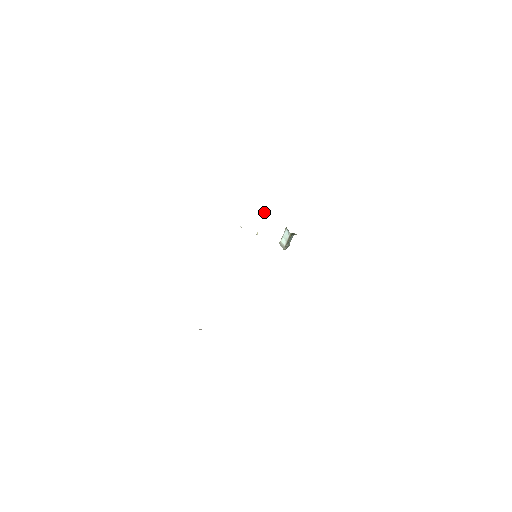
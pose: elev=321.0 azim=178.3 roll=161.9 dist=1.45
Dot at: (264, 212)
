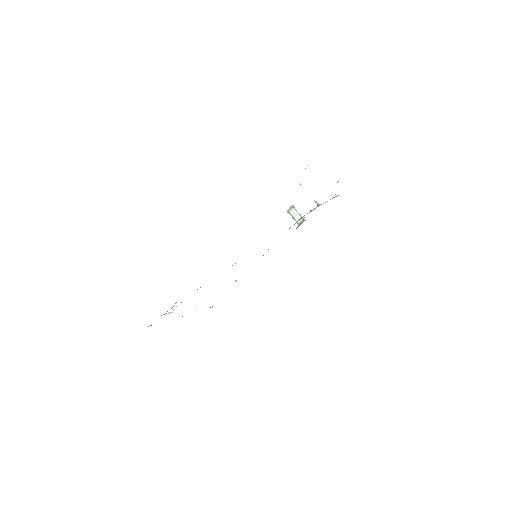
Dot at: (317, 203)
